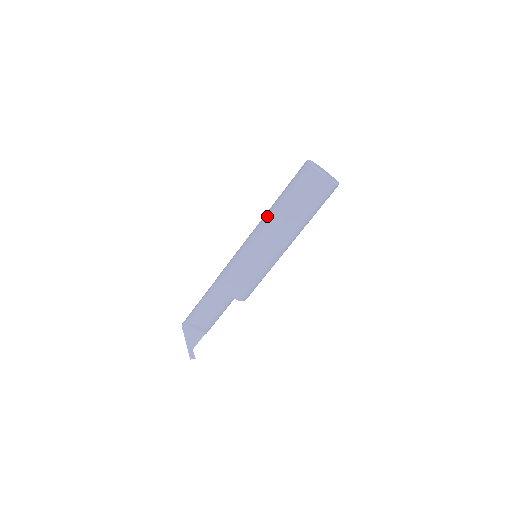
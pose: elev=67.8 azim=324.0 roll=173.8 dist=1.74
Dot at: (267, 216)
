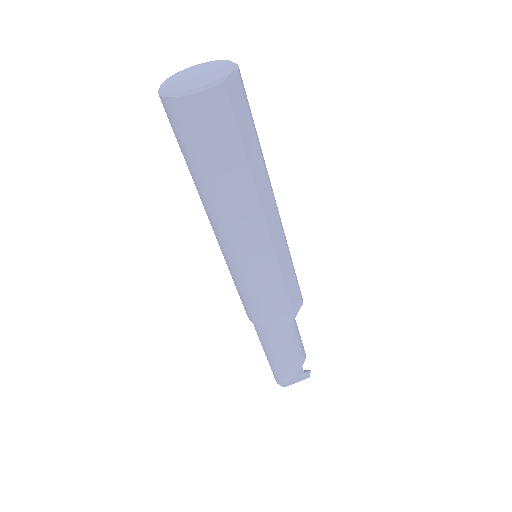
Dot at: (227, 219)
